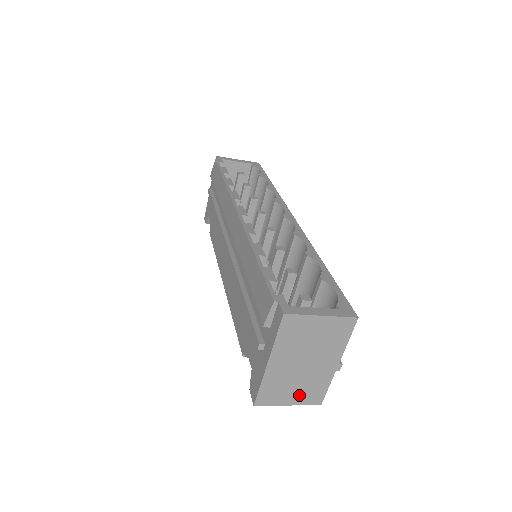
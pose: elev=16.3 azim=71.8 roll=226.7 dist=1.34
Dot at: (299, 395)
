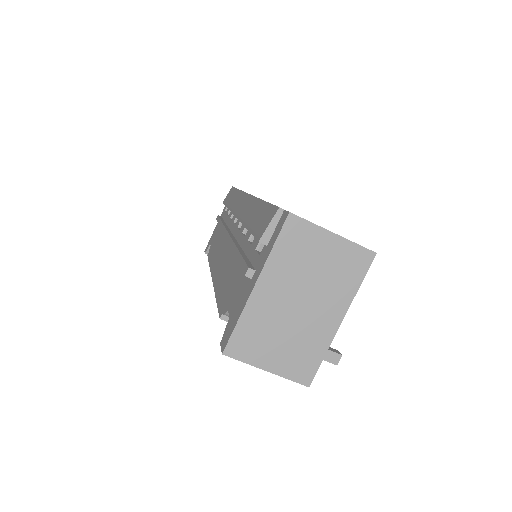
Dot at: (284, 358)
